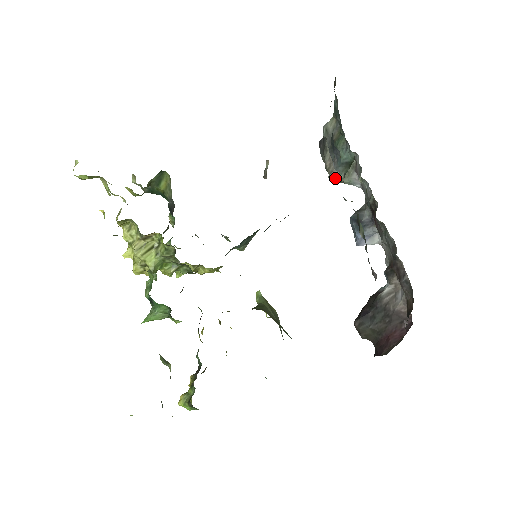
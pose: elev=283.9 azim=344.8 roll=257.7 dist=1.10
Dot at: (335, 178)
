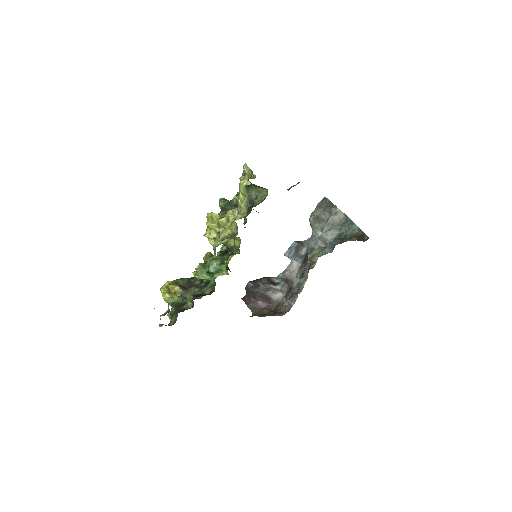
Dot at: (311, 222)
